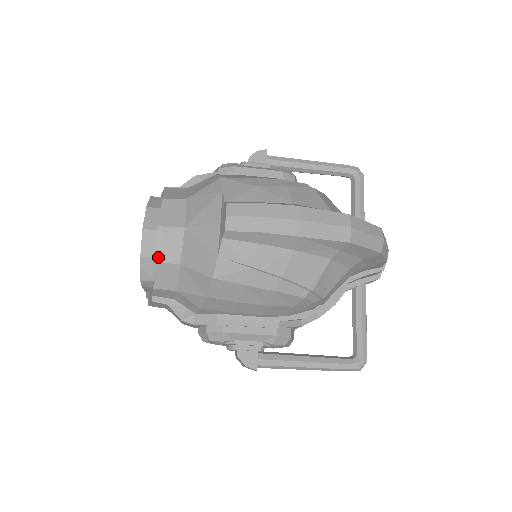
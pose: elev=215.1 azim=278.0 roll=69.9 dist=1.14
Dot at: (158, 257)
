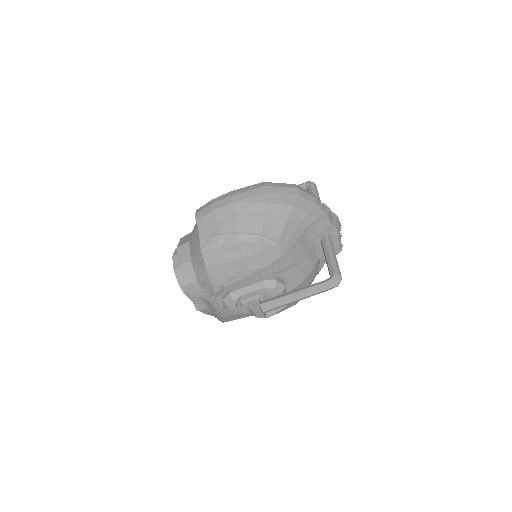
Dot at: (179, 263)
